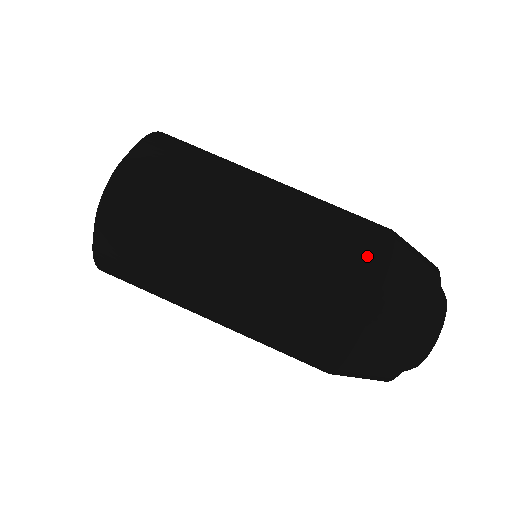
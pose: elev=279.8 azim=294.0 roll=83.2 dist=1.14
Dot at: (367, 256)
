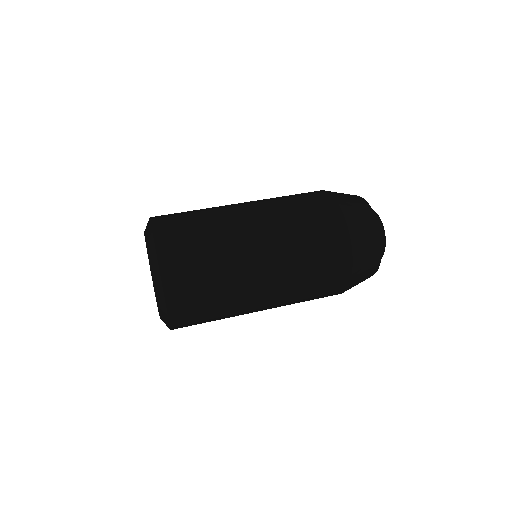
Dot at: occluded
